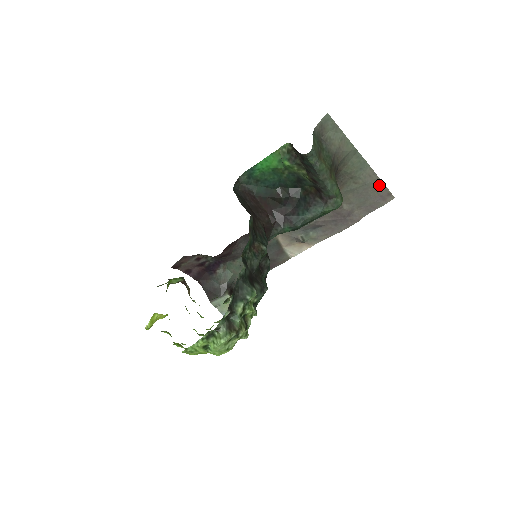
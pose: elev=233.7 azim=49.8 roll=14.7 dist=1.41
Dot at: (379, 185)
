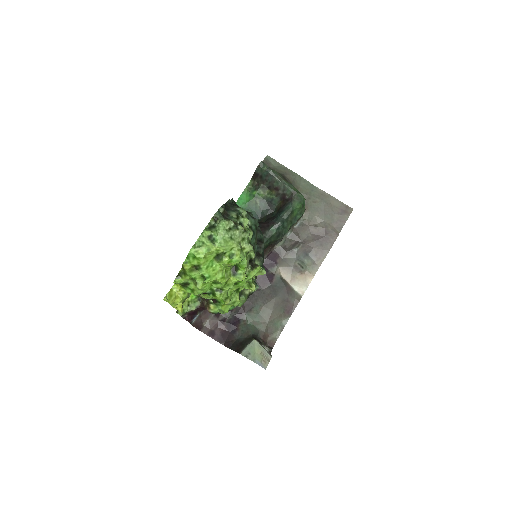
Dot at: (334, 201)
